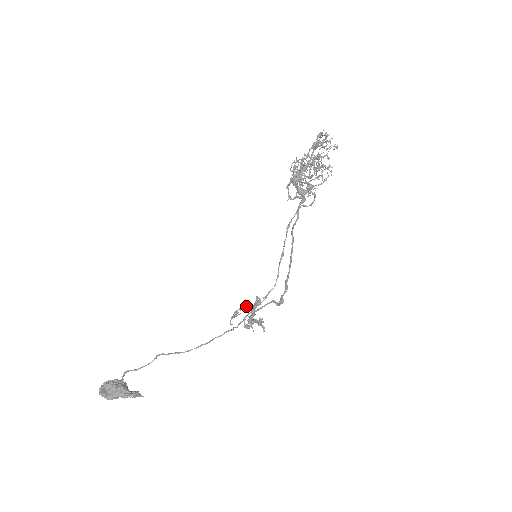
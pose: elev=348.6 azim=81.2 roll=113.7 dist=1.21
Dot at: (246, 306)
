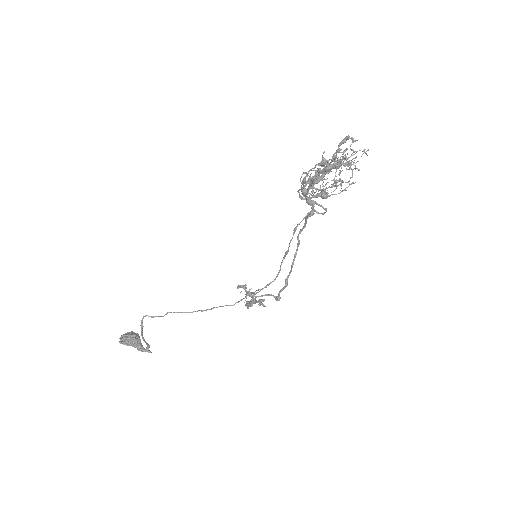
Dot at: (246, 291)
